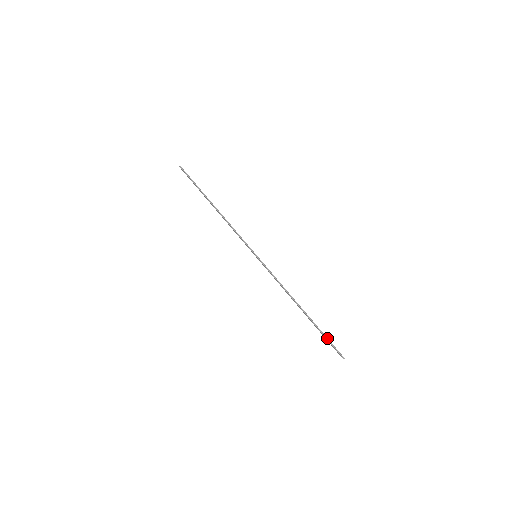
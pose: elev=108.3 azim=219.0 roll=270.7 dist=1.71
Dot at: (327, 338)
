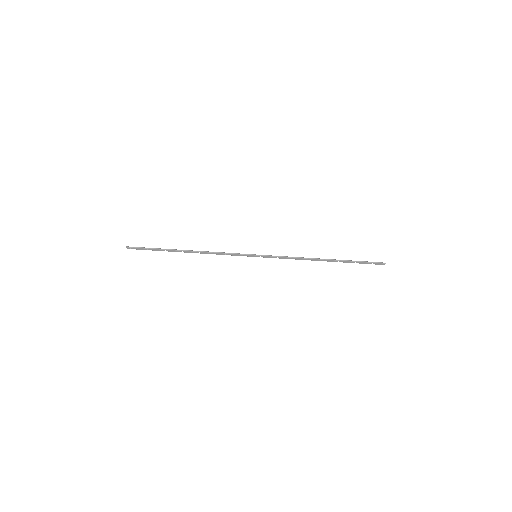
Dot at: (361, 261)
